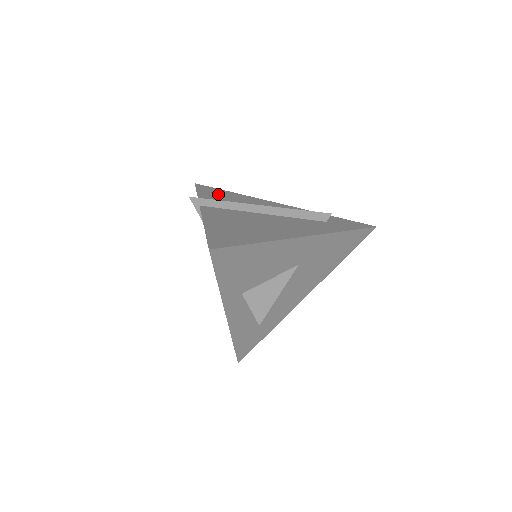
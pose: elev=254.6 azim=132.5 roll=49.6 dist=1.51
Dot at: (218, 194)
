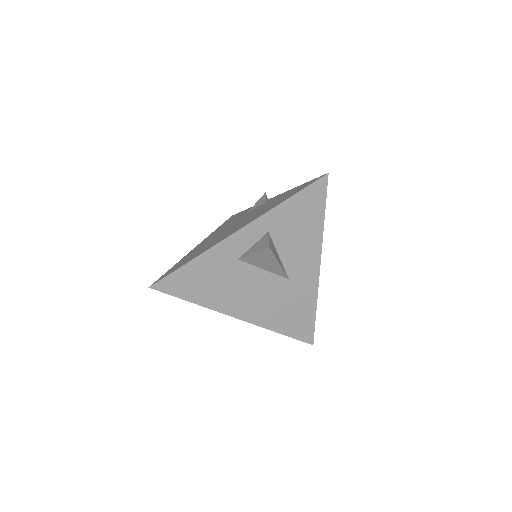
Dot at: occluded
